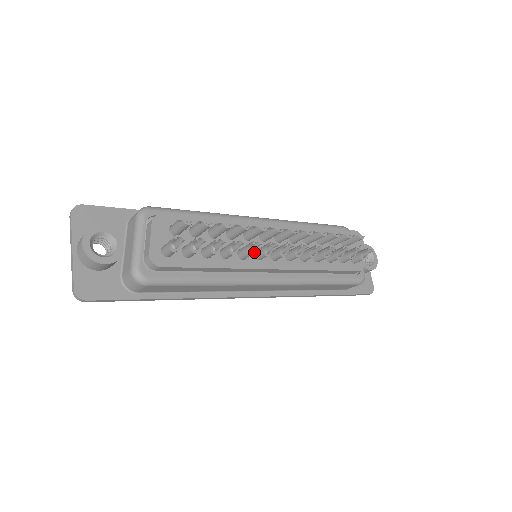
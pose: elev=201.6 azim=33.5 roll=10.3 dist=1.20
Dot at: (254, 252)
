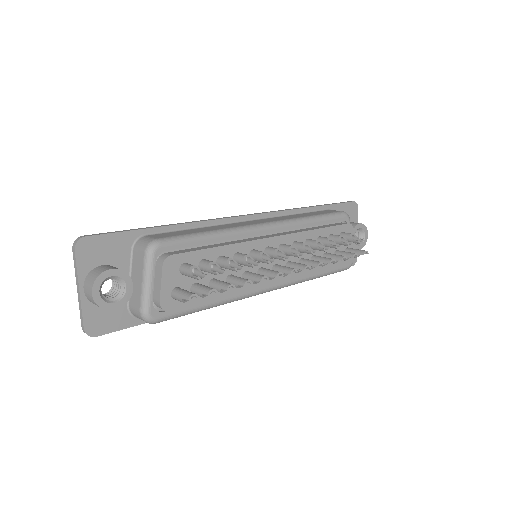
Dot at: (259, 281)
